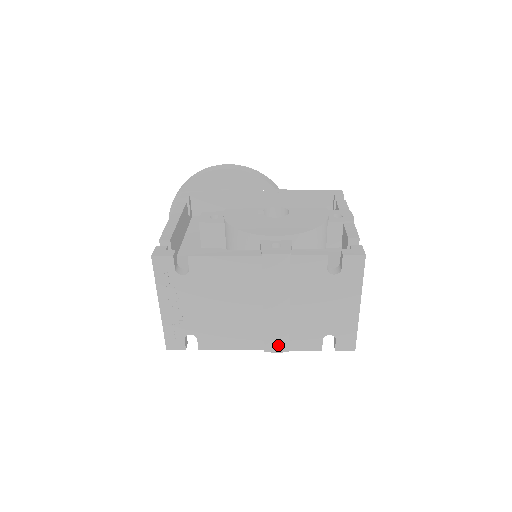
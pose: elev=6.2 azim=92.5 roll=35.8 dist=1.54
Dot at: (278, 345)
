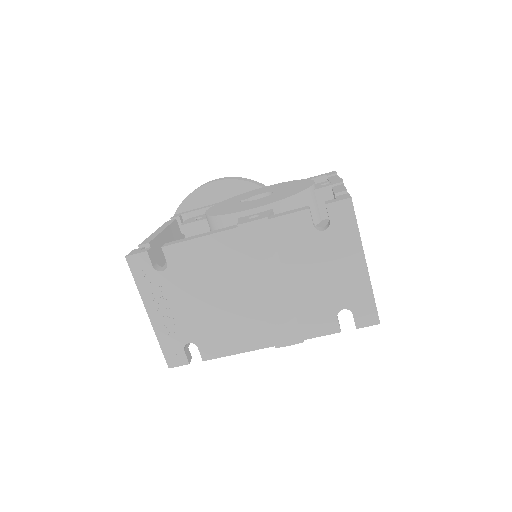
Dot at: (288, 335)
